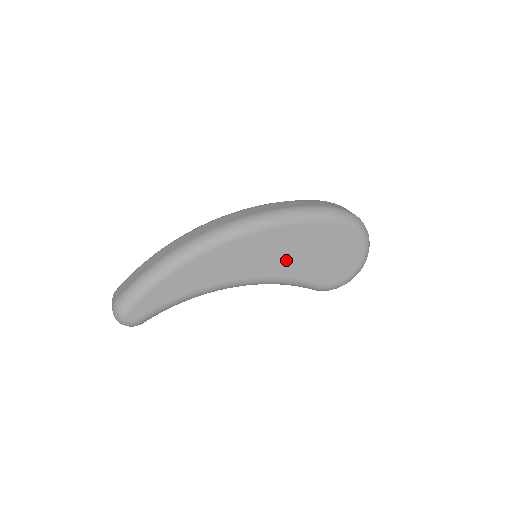
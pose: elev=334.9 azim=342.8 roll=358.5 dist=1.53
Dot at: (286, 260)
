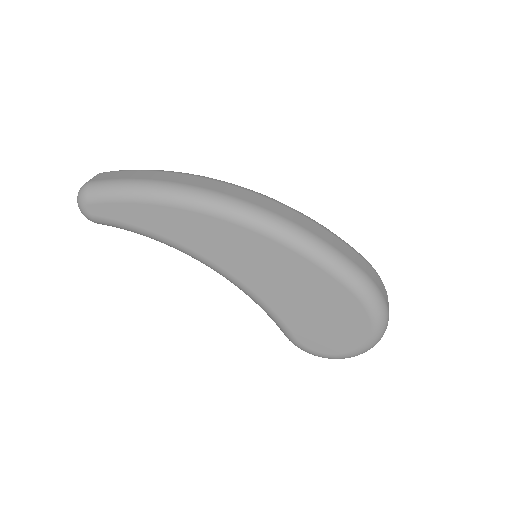
Dot at: (277, 287)
